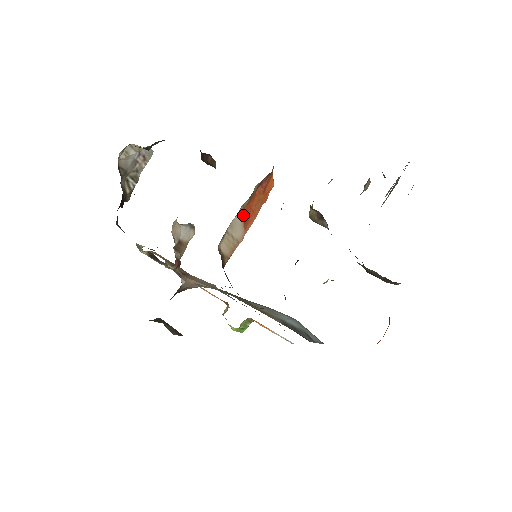
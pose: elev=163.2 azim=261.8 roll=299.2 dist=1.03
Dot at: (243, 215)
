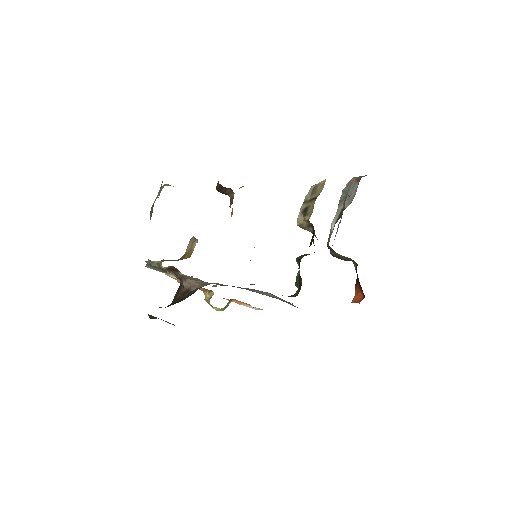
Dot at: occluded
